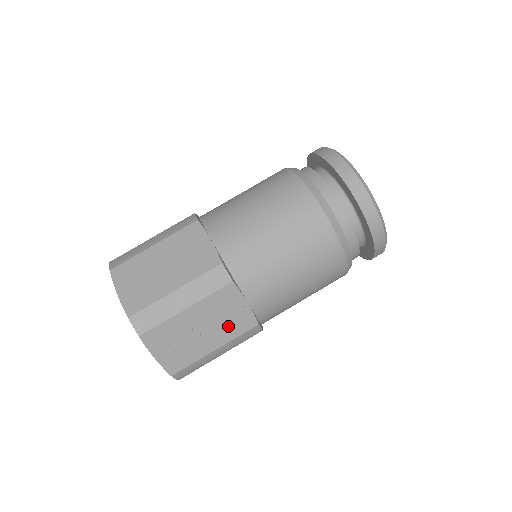
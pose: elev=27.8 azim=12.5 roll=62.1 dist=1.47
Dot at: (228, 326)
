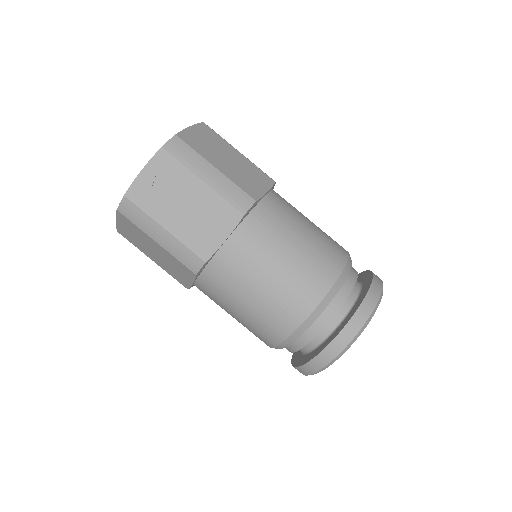
Dot at: (195, 231)
